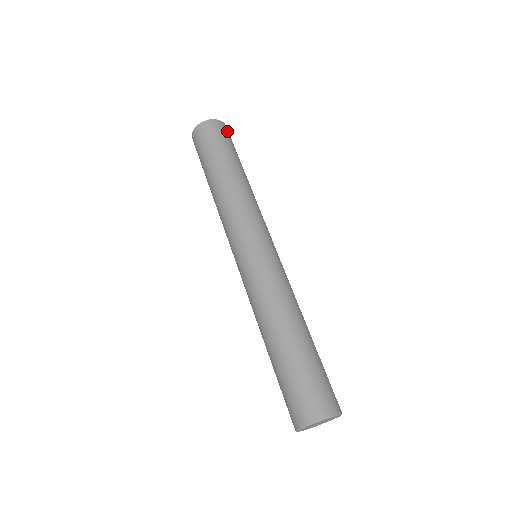
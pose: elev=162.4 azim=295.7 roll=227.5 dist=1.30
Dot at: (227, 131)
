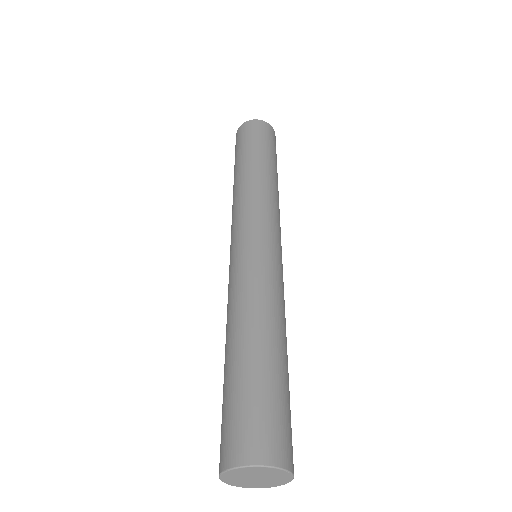
Dot at: (269, 131)
